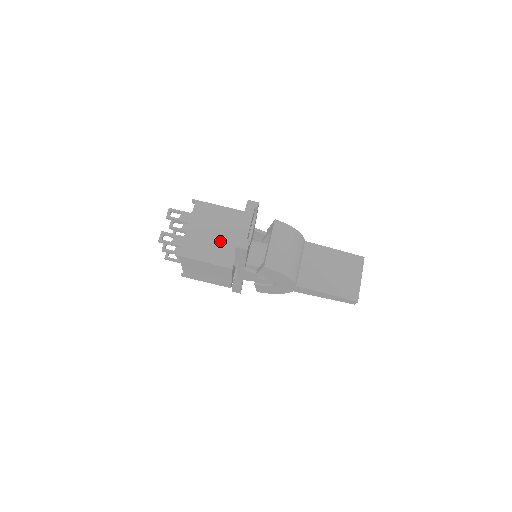
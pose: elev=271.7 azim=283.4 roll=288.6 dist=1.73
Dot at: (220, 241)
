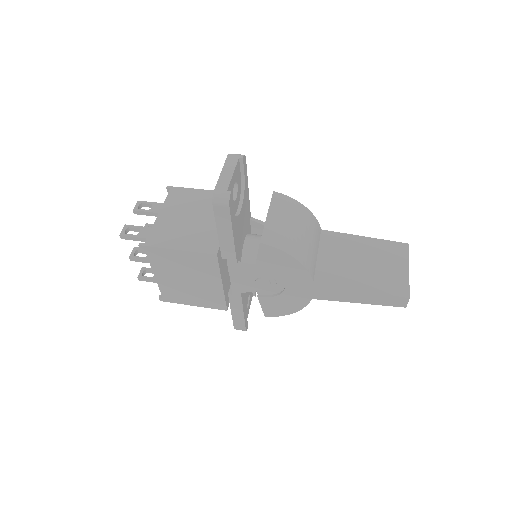
Dot at: (200, 225)
